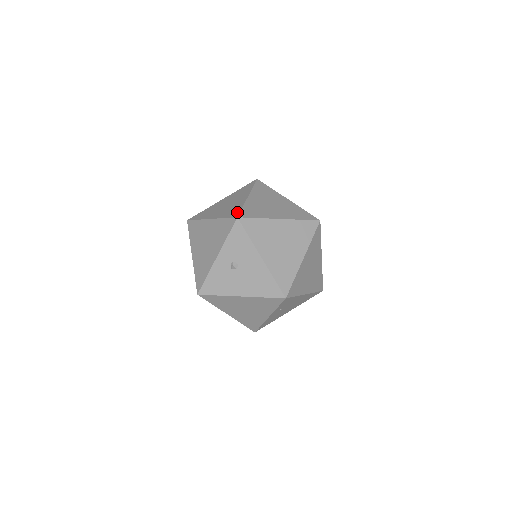
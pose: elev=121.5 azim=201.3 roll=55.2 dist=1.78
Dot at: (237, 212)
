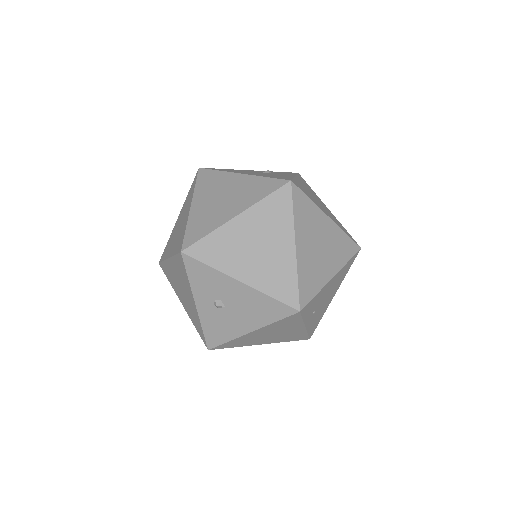
Dot at: (181, 241)
